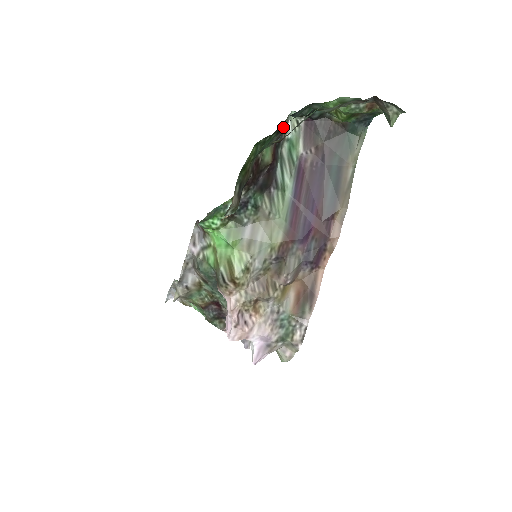
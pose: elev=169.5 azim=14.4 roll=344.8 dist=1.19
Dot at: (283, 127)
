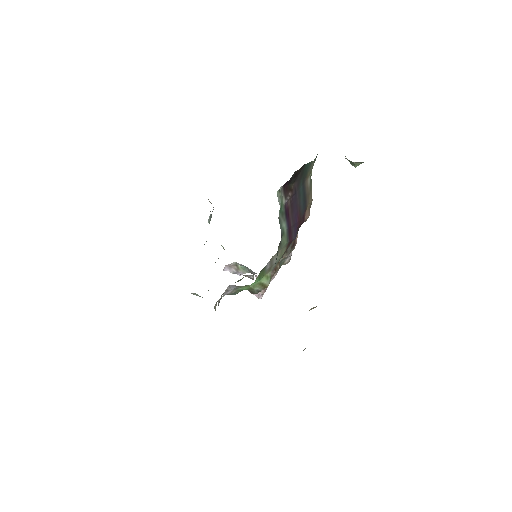
Dot at: occluded
